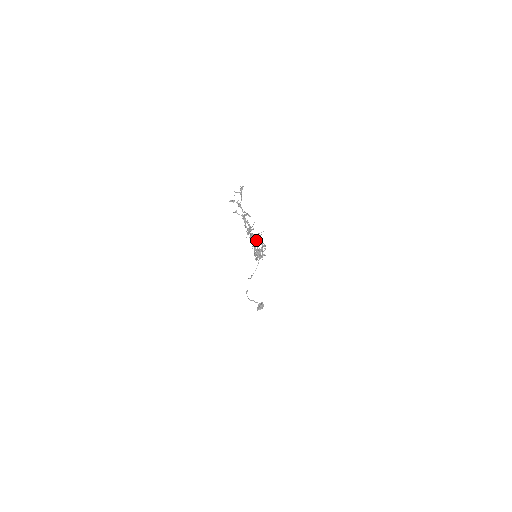
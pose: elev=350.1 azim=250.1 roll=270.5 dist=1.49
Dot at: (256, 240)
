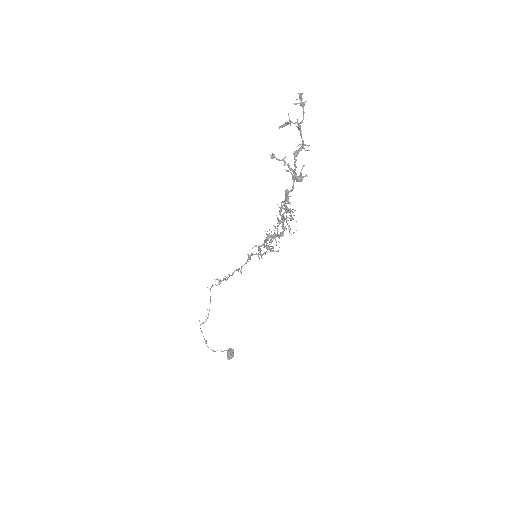
Dot at: (286, 210)
